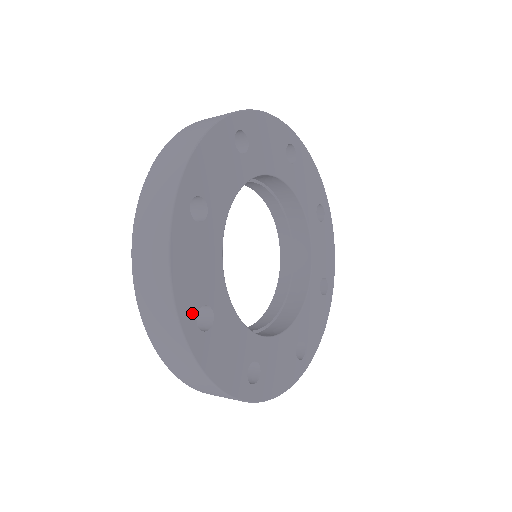
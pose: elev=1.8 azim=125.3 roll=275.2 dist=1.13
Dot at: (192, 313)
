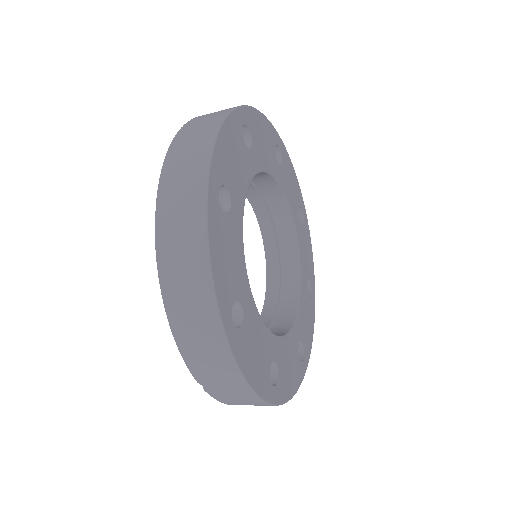
Dot at: (219, 178)
